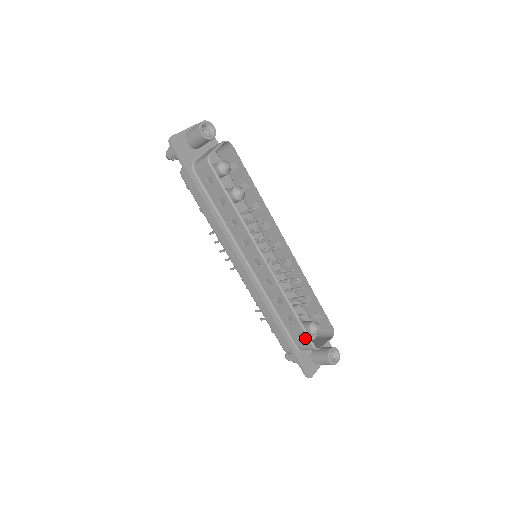
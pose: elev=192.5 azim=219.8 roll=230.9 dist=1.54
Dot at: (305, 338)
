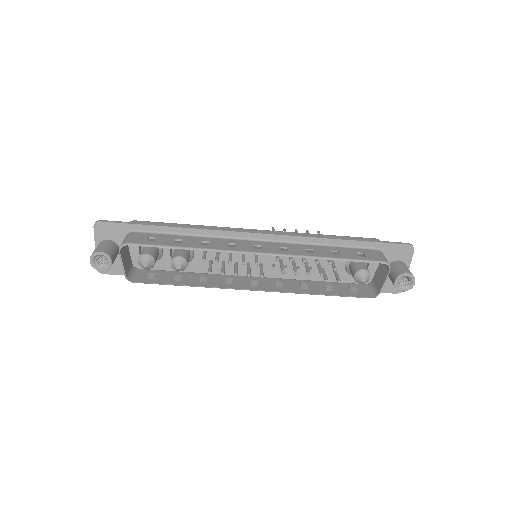
Dot at: (357, 295)
